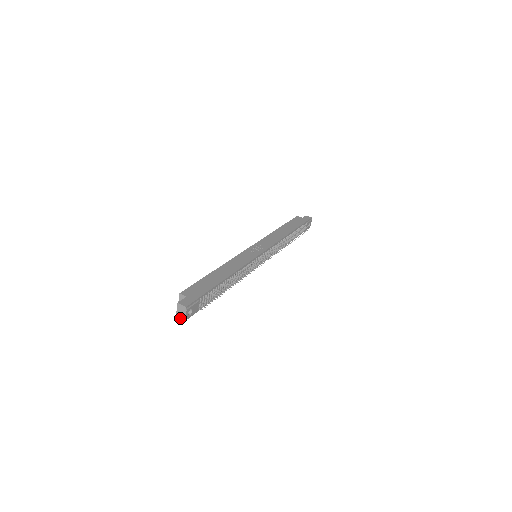
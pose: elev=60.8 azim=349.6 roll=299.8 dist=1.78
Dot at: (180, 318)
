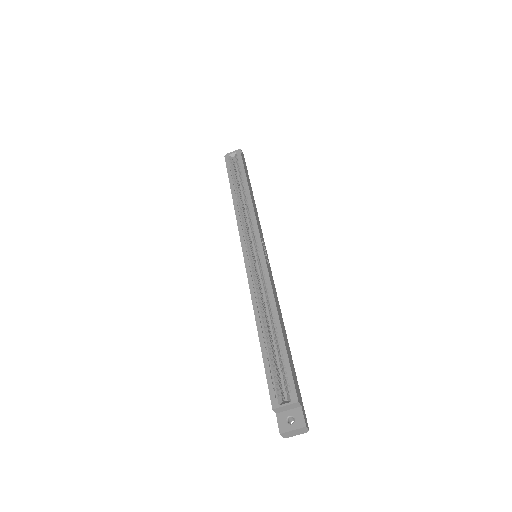
Dot at: (285, 435)
